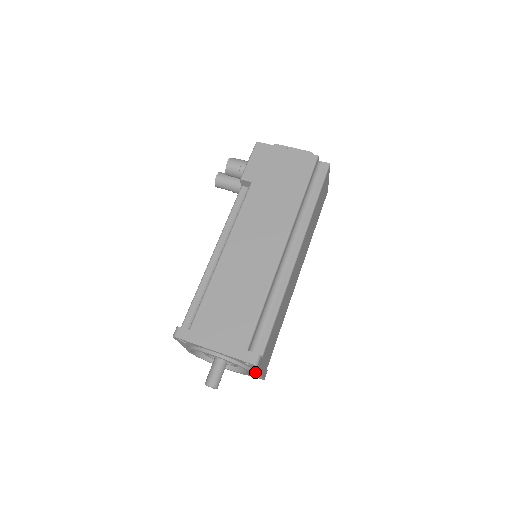
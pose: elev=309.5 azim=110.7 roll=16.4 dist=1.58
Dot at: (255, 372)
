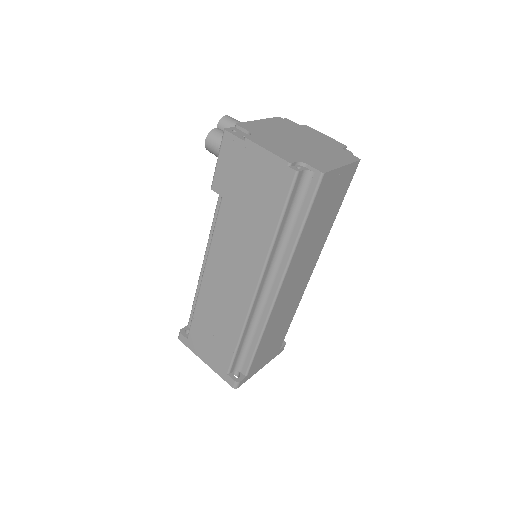
Dot at: occluded
